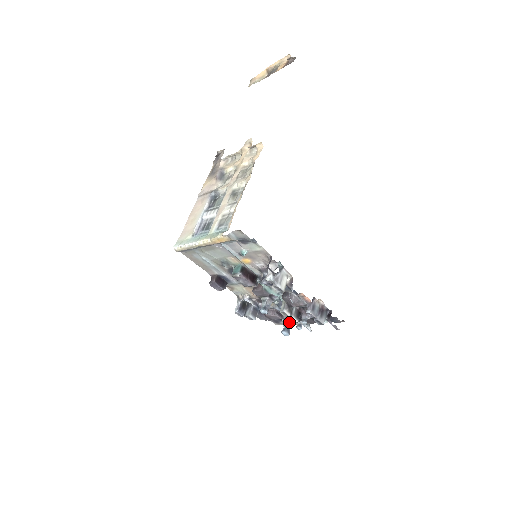
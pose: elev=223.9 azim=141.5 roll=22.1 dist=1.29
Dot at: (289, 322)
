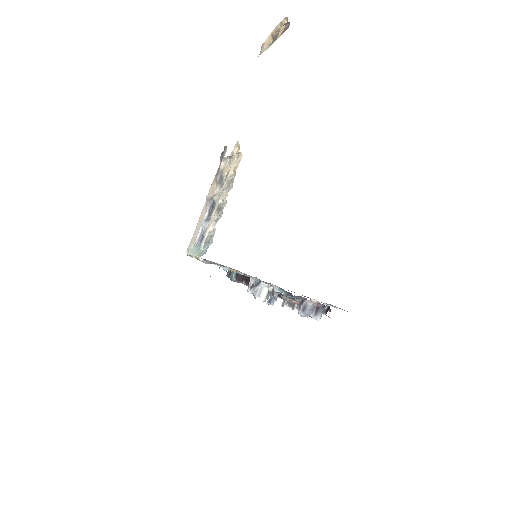
Dot at: occluded
